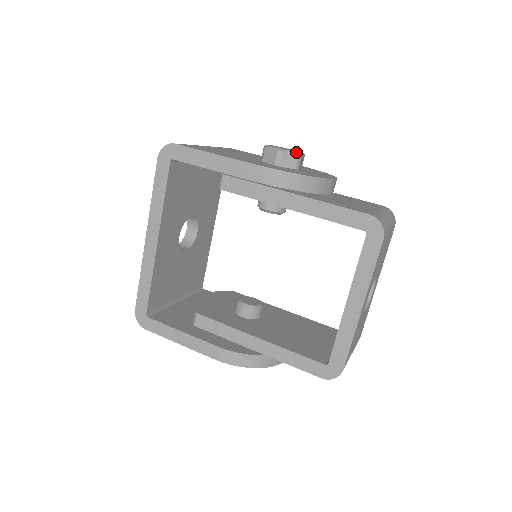
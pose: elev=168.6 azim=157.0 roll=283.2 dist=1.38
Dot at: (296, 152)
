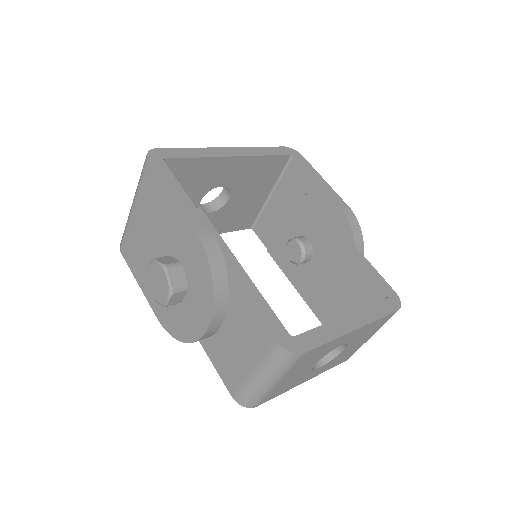
Dot at: occluded
